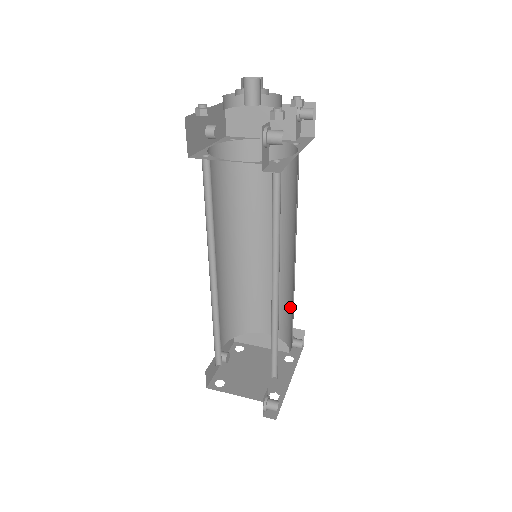
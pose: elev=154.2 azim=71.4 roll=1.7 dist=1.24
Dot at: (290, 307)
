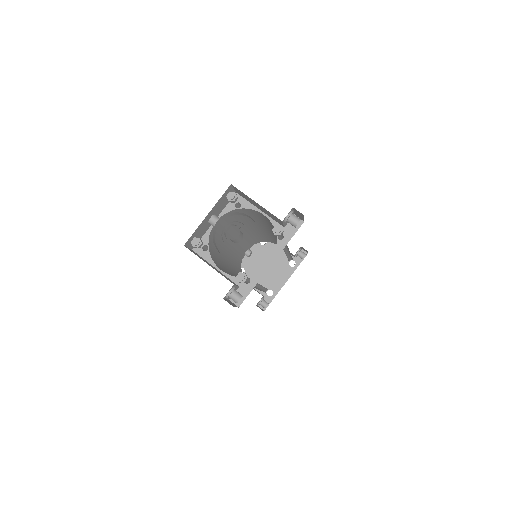
Dot at: occluded
